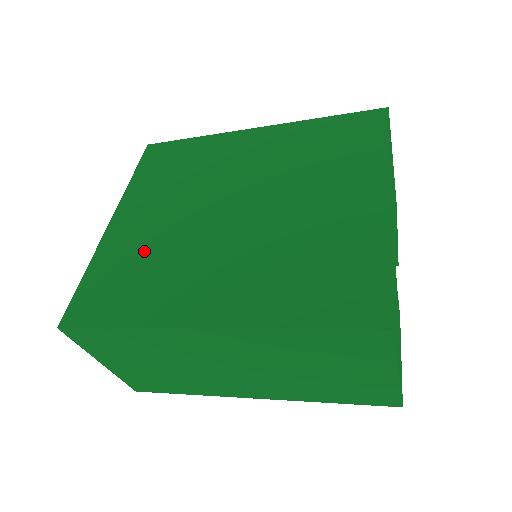
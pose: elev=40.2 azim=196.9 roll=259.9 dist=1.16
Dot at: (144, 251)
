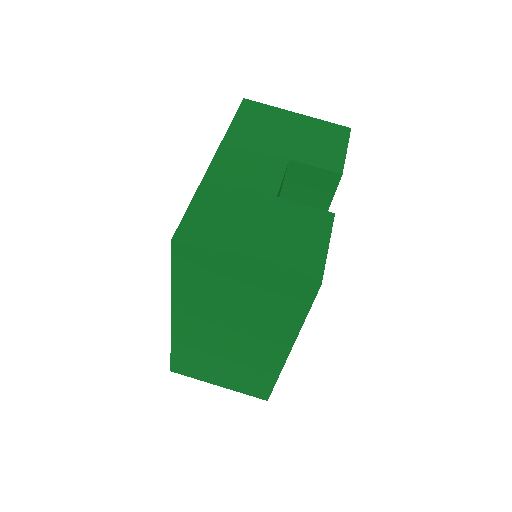
Dot at: occluded
